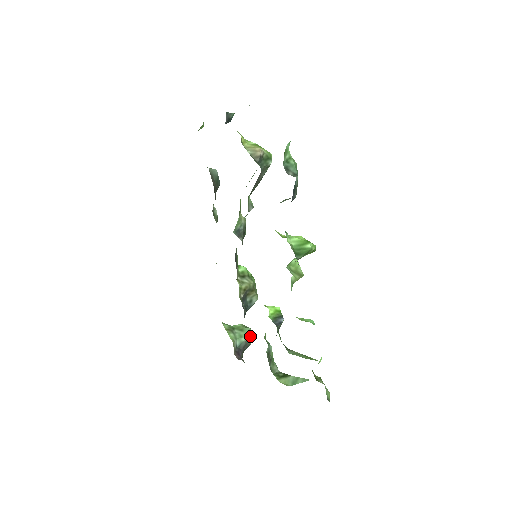
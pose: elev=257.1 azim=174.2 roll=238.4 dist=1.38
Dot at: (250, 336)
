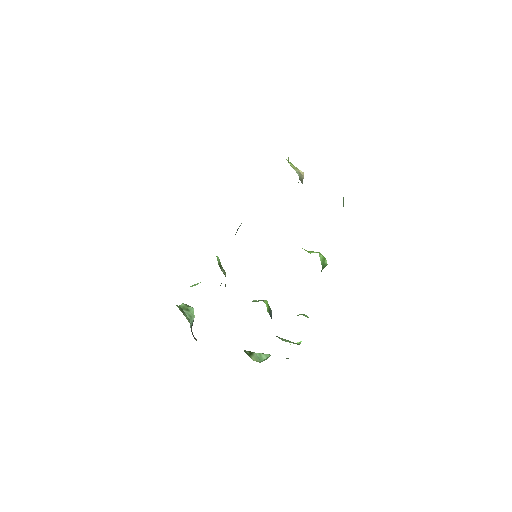
Dot at: occluded
